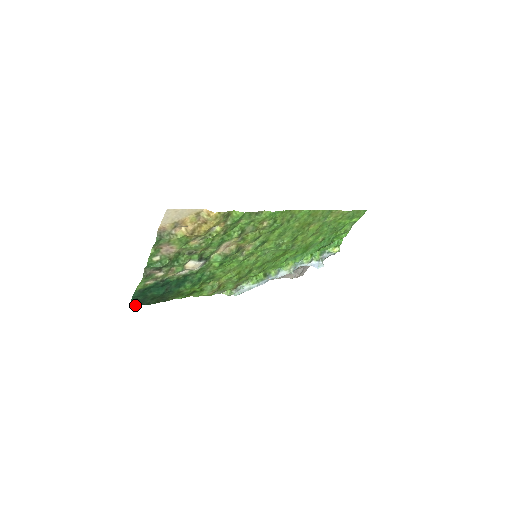
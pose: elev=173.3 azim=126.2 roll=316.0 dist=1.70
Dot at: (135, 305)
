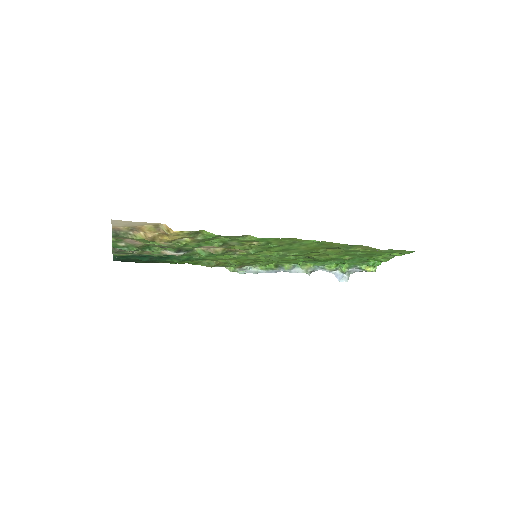
Dot at: occluded
